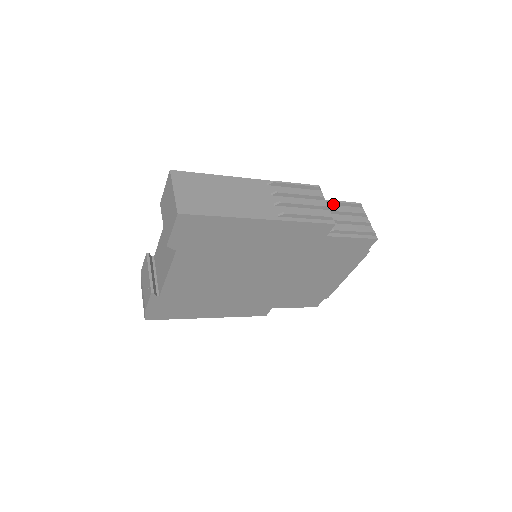
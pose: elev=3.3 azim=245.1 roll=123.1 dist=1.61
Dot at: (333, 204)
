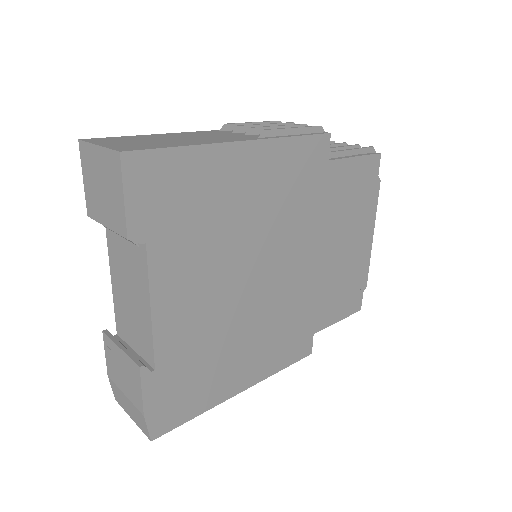
Dot at: occluded
